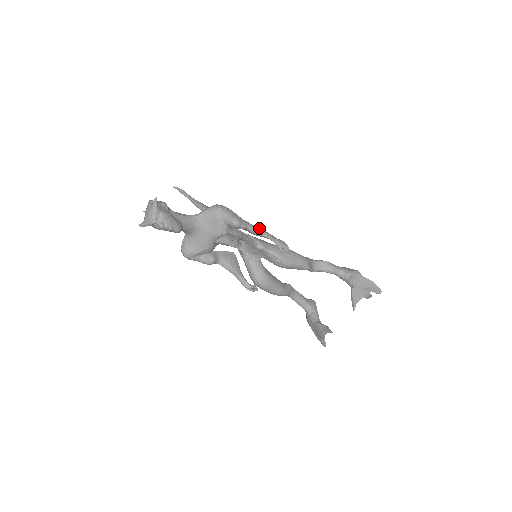
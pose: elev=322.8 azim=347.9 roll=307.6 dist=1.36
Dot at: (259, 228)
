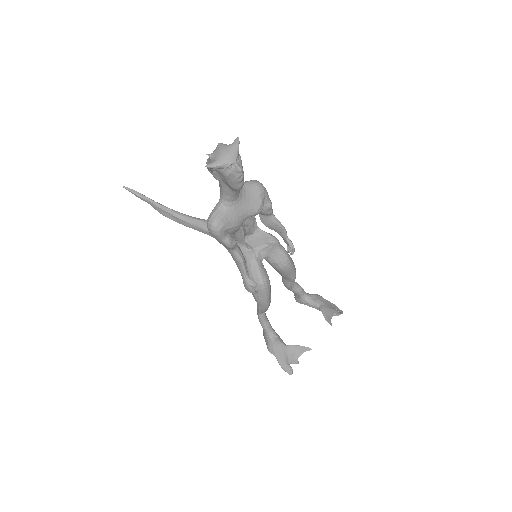
Dot at: occluded
